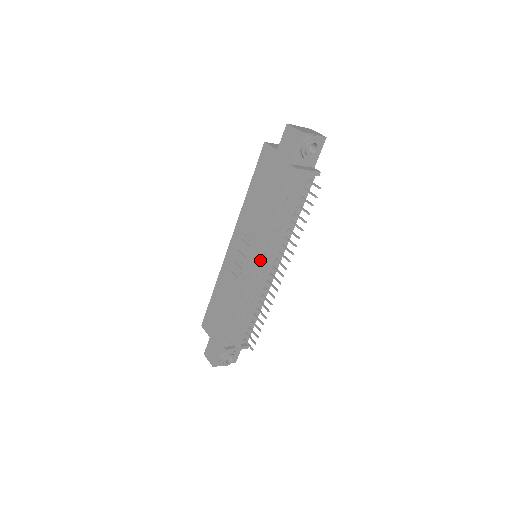
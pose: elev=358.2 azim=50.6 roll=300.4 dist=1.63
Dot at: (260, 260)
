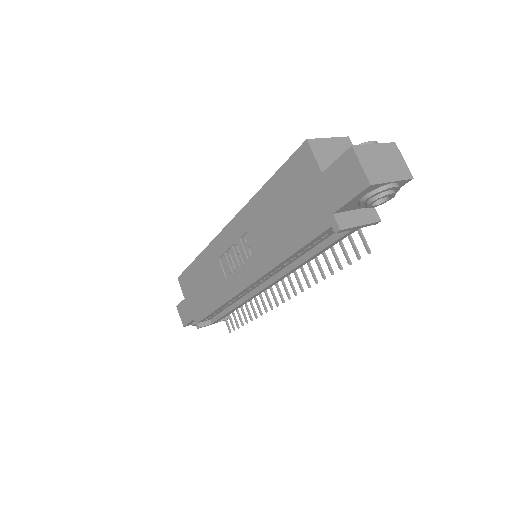
Dot at: (257, 282)
